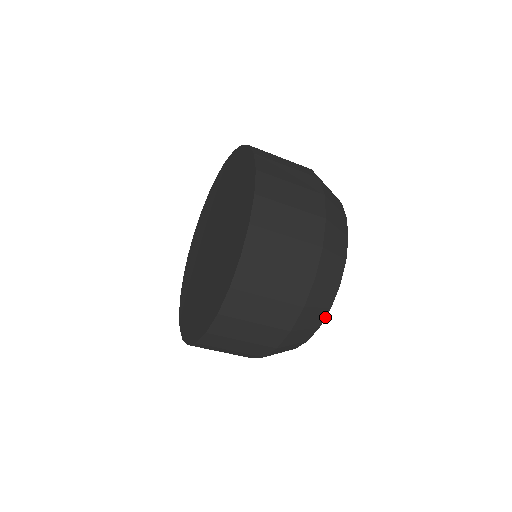
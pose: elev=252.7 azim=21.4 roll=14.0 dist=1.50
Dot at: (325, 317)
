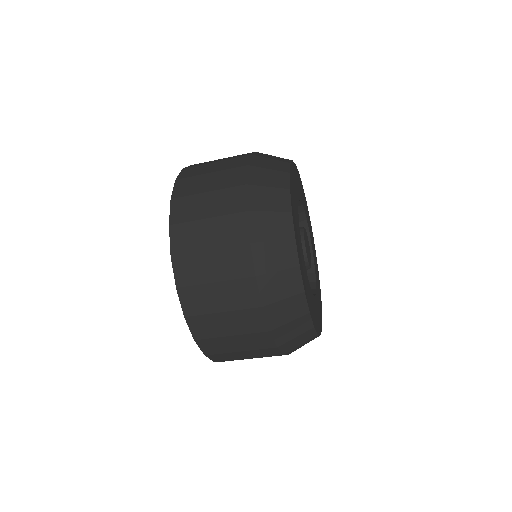
Dot at: (293, 225)
